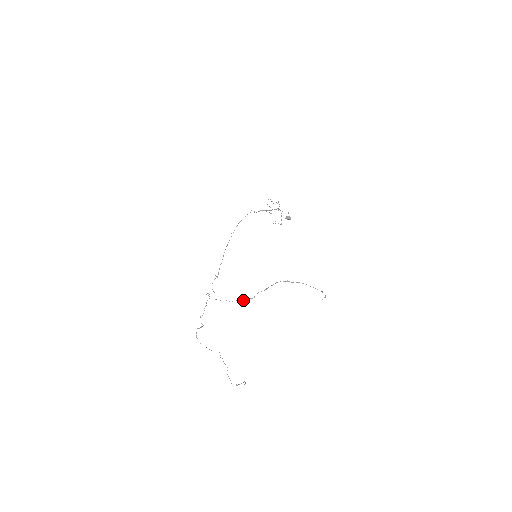
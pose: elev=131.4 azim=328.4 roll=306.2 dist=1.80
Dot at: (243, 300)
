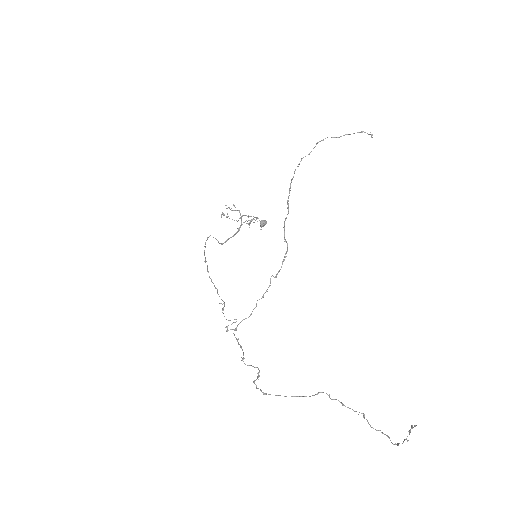
Dot at: (278, 272)
